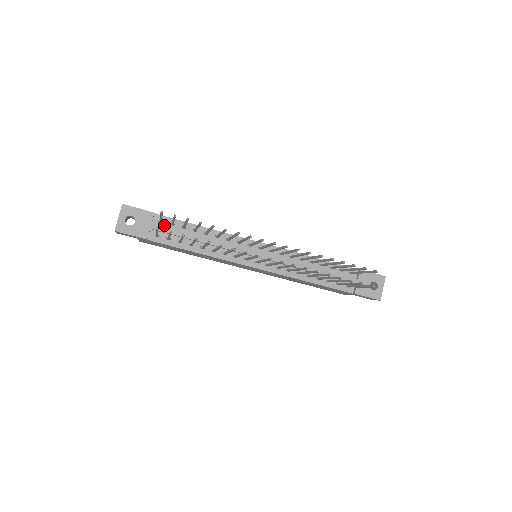
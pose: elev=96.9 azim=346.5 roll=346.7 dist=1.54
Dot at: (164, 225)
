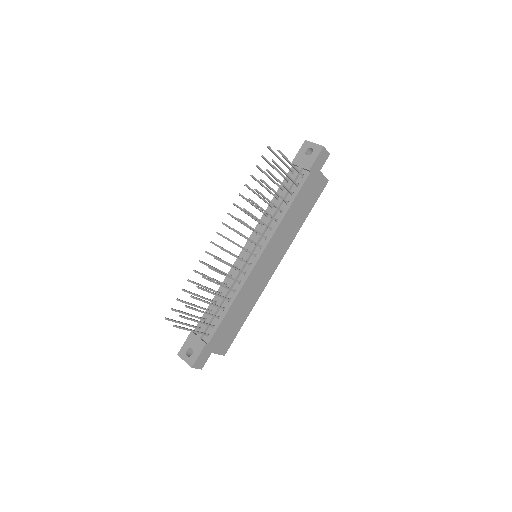
Dot at: (203, 327)
